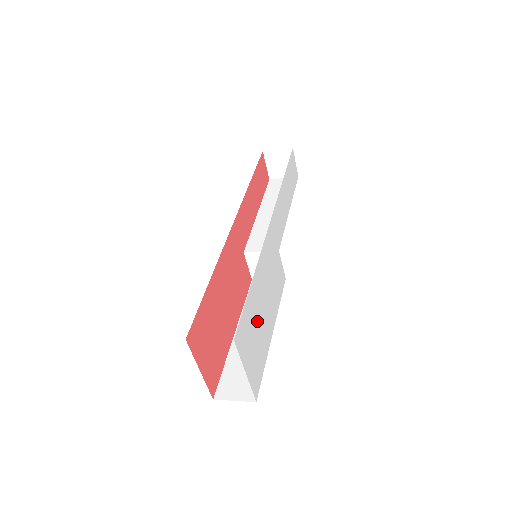
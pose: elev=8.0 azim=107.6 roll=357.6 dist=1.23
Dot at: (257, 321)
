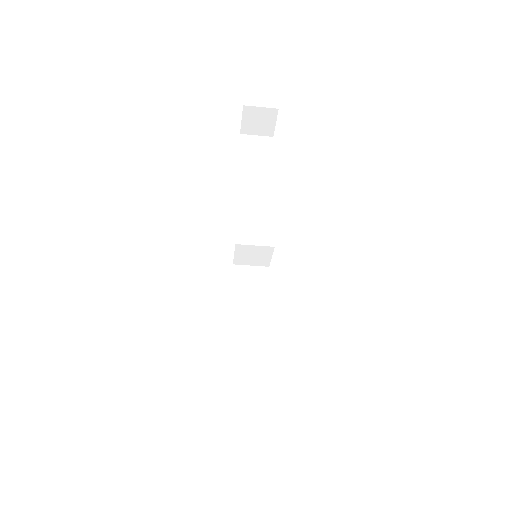
Dot at: occluded
